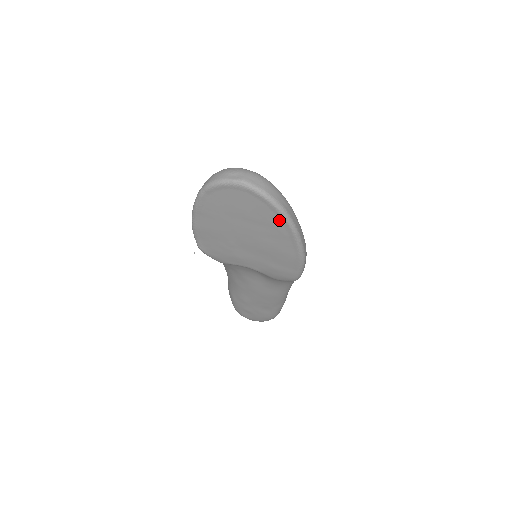
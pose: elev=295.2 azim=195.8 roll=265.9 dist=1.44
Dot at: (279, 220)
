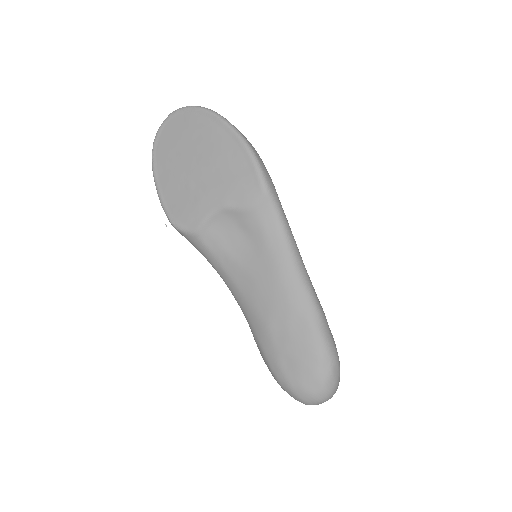
Dot at: (205, 118)
